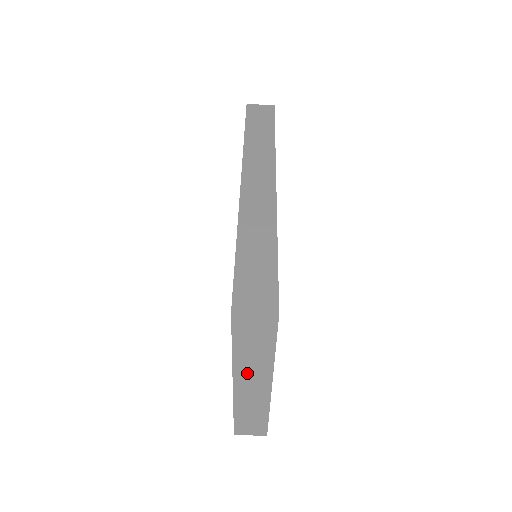
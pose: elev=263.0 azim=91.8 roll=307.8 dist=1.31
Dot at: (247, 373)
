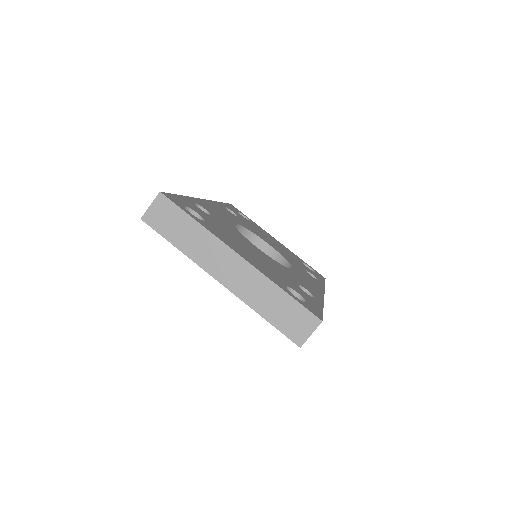
Dot at: (210, 260)
